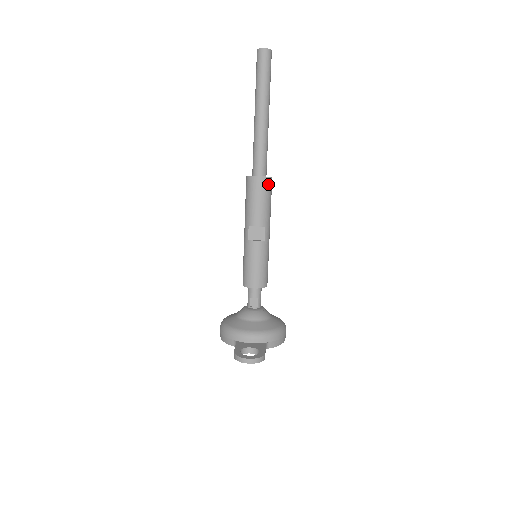
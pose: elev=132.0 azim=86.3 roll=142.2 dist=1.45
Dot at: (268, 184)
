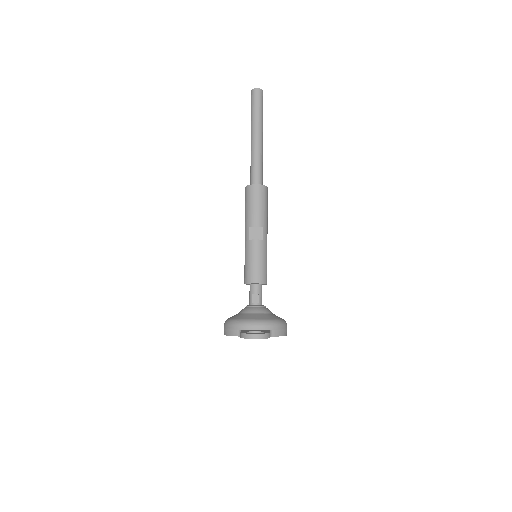
Dot at: (264, 191)
